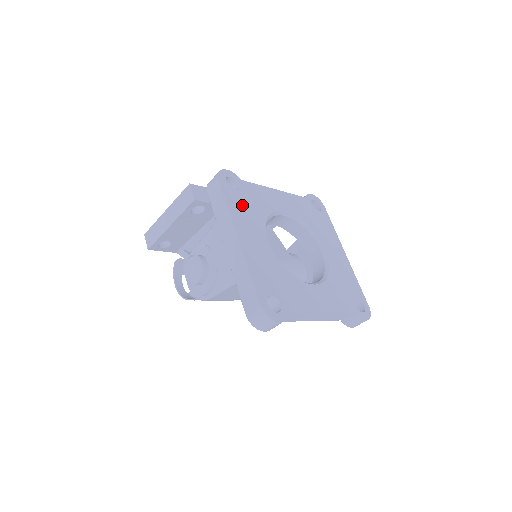
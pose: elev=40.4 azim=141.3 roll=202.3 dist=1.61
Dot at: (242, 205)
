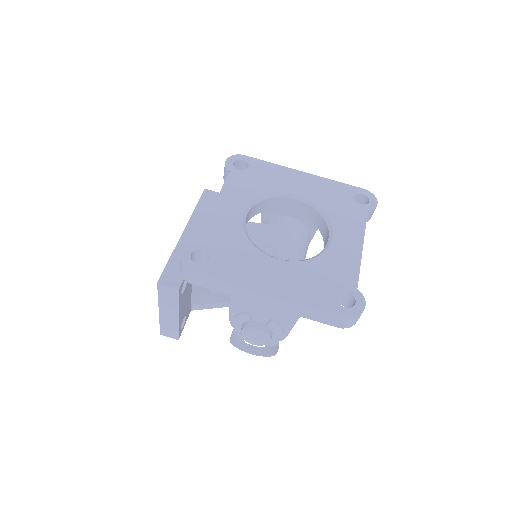
Dot at: (229, 262)
